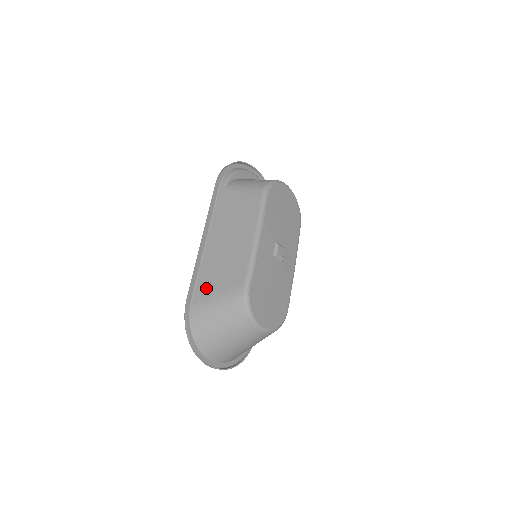
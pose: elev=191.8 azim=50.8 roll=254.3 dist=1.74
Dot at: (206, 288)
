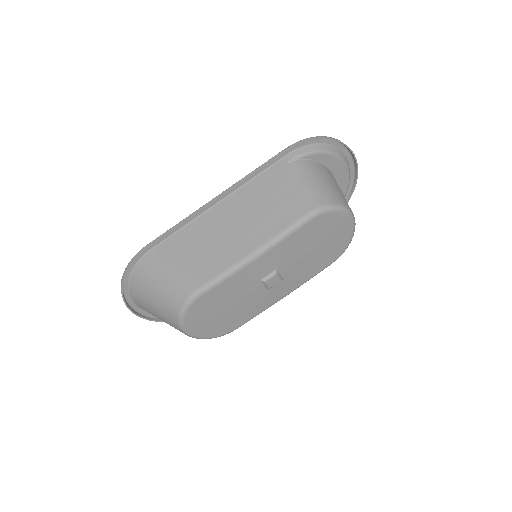
Dot at: (172, 251)
